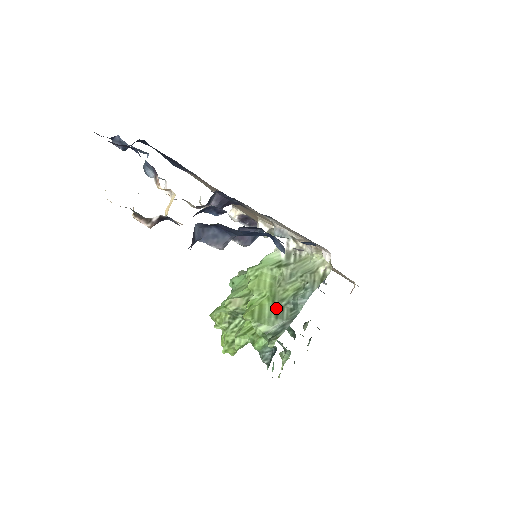
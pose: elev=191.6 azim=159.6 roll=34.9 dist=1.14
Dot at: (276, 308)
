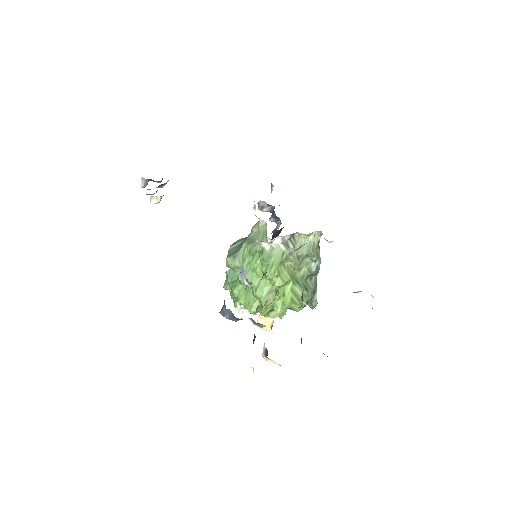
Dot at: (303, 285)
